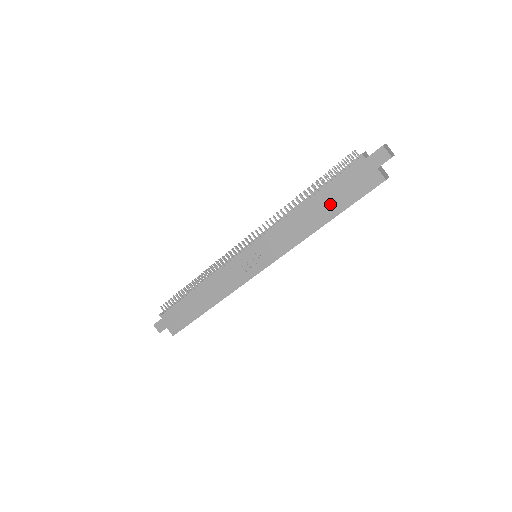
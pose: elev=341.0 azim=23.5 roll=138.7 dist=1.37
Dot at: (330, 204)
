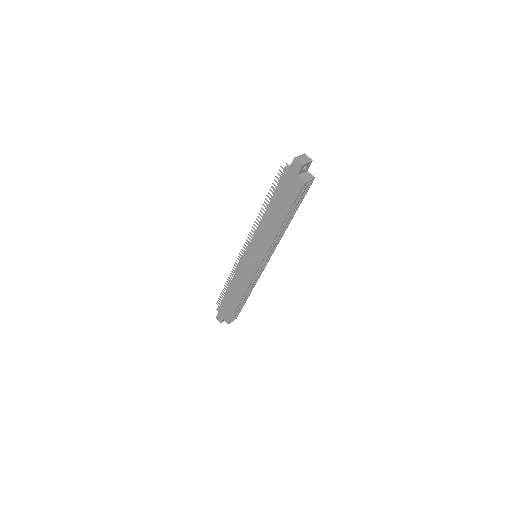
Dot at: (280, 209)
